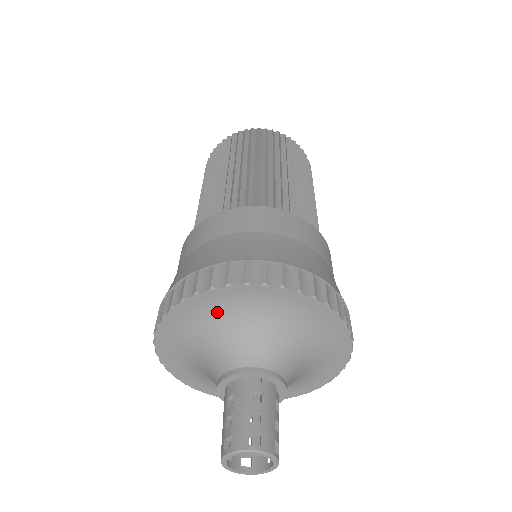
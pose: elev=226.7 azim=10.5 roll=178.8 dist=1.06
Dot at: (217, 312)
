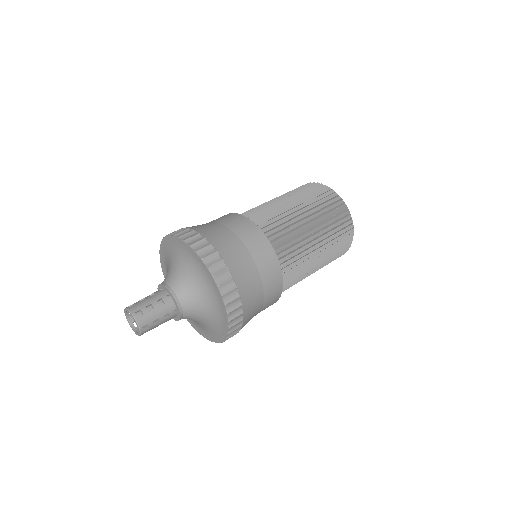
Dot at: (182, 254)
